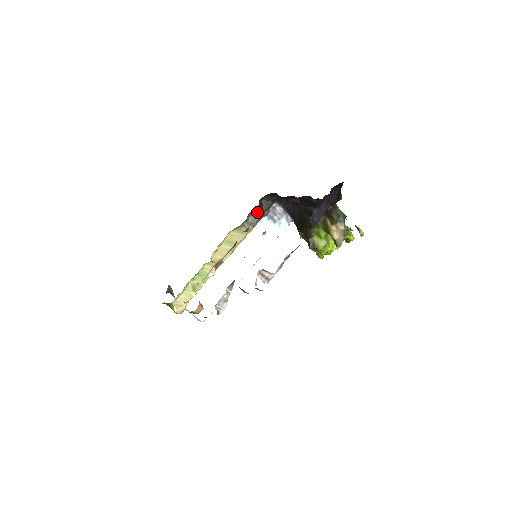
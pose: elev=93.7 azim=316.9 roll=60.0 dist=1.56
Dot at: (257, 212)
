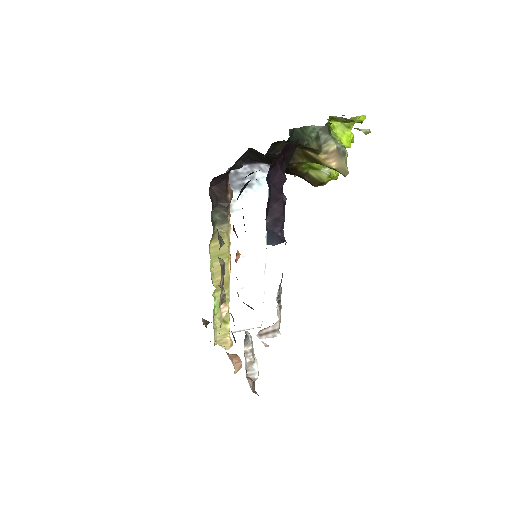
Dot at: (218, 205)
